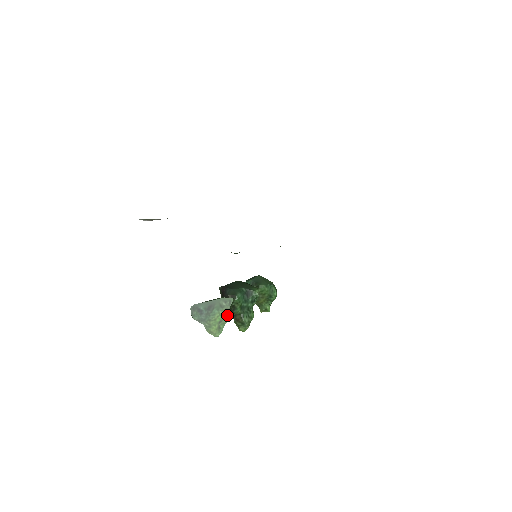
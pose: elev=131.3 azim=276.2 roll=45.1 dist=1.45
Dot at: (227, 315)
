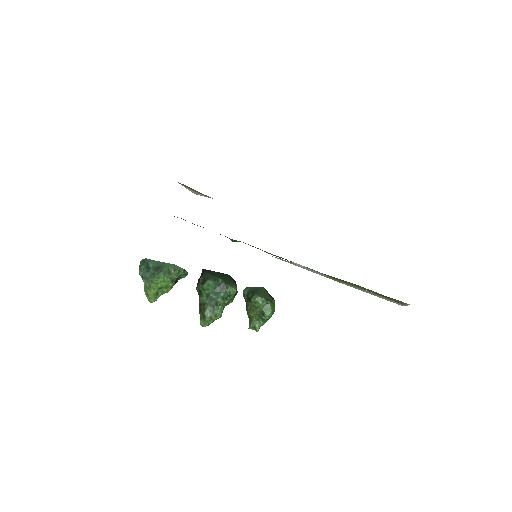
Dot at: (170, 284)
